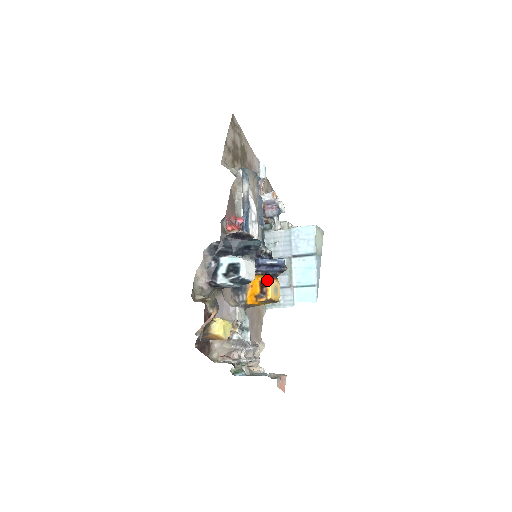
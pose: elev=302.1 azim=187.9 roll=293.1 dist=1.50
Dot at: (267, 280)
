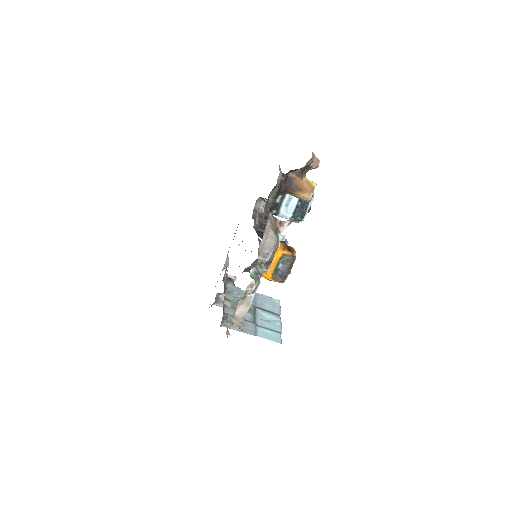
Dot at: (293, 248)
